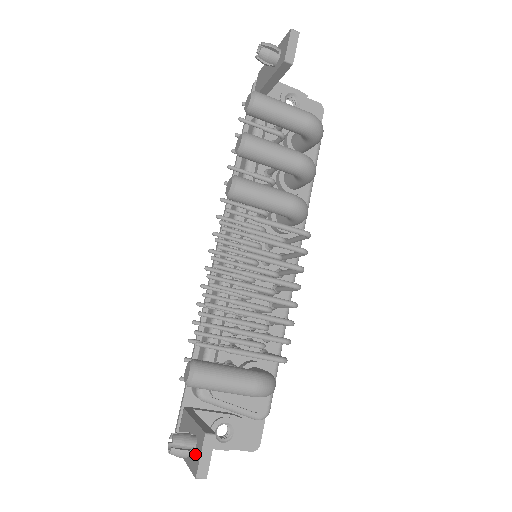
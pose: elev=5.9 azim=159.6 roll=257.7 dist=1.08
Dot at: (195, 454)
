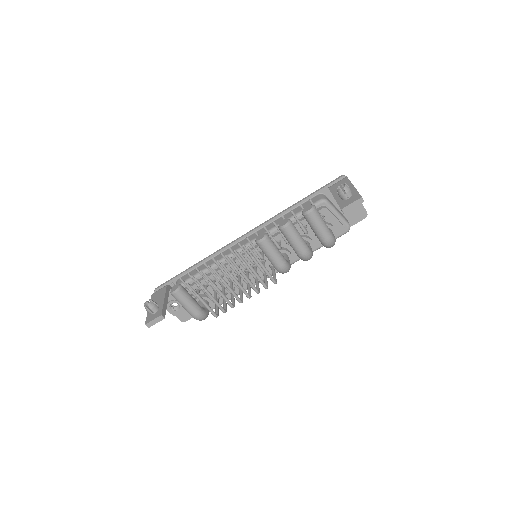
Dot at: (152, 315)
